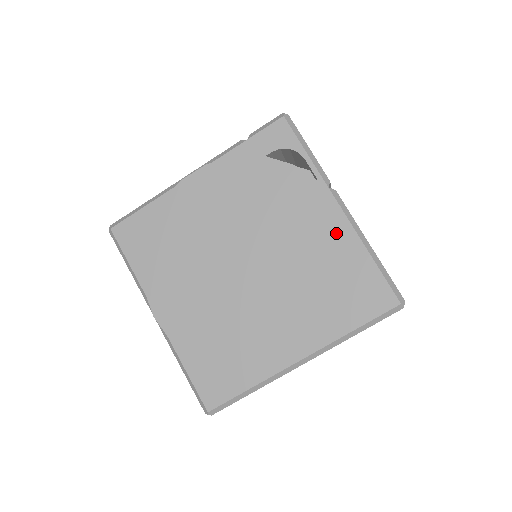
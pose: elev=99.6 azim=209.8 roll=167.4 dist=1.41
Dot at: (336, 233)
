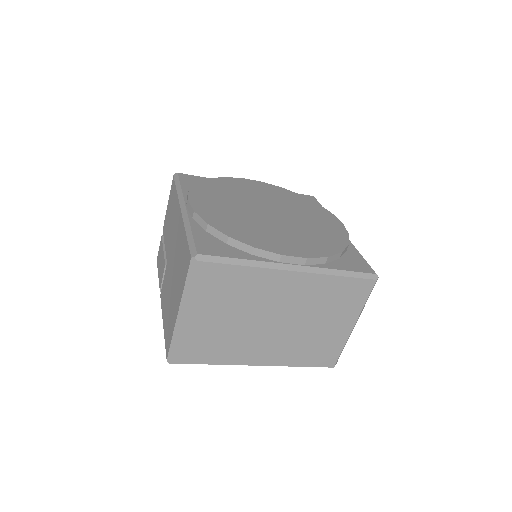
Dot at: (338, 229)
